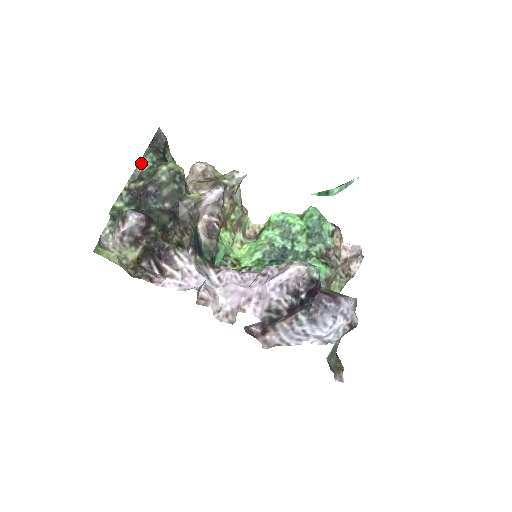
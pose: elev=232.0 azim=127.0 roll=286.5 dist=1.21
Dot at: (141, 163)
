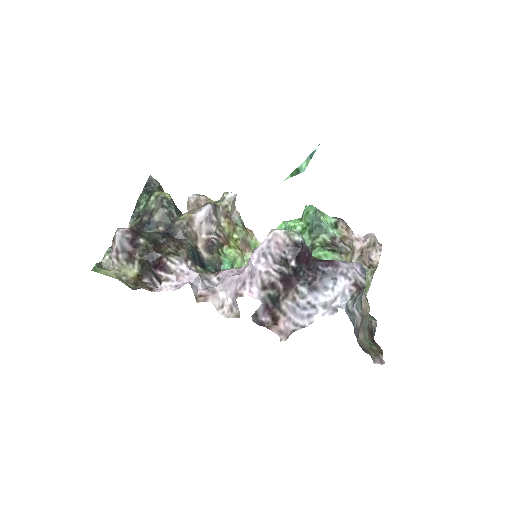
Dot at: (137, 205)
